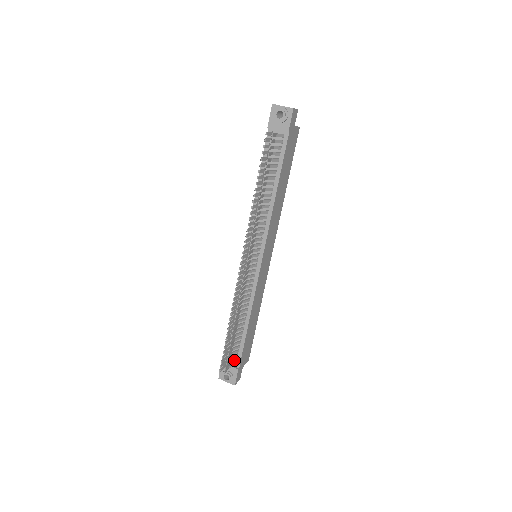
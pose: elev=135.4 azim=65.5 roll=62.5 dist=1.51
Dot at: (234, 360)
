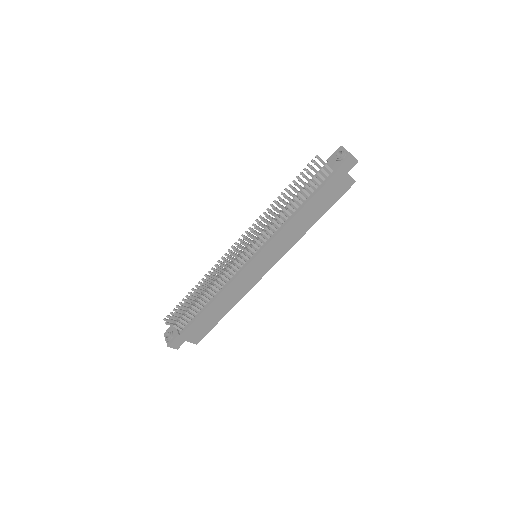
Dot at: (182, 324)
